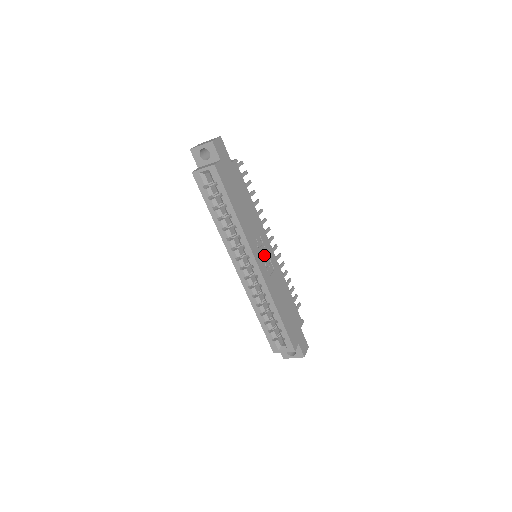
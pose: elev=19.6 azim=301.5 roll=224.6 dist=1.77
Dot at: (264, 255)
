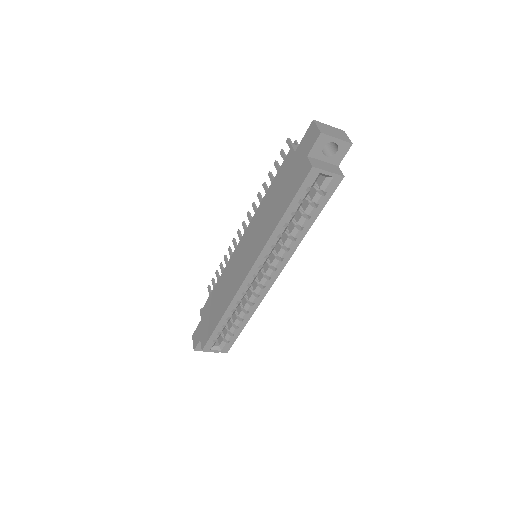
Dot at: occluded
